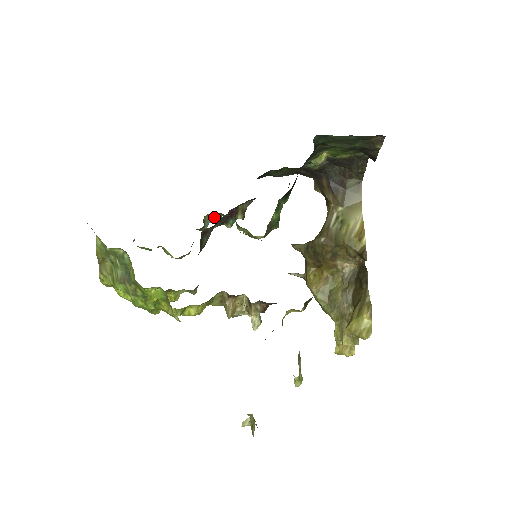
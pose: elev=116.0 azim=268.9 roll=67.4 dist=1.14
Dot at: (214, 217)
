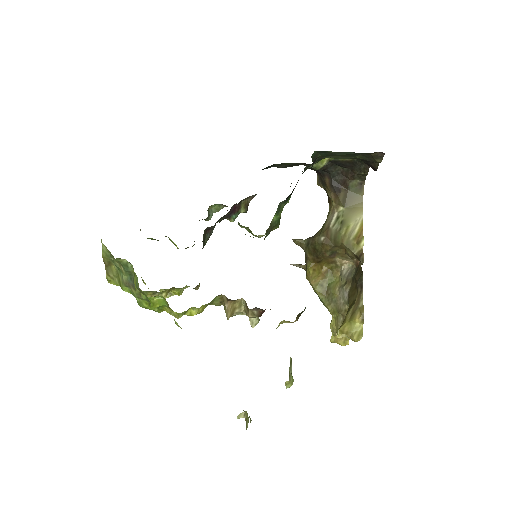
Dot at: (218, 207)
